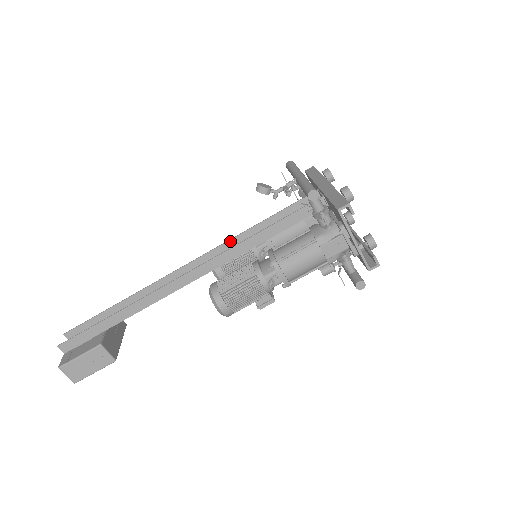
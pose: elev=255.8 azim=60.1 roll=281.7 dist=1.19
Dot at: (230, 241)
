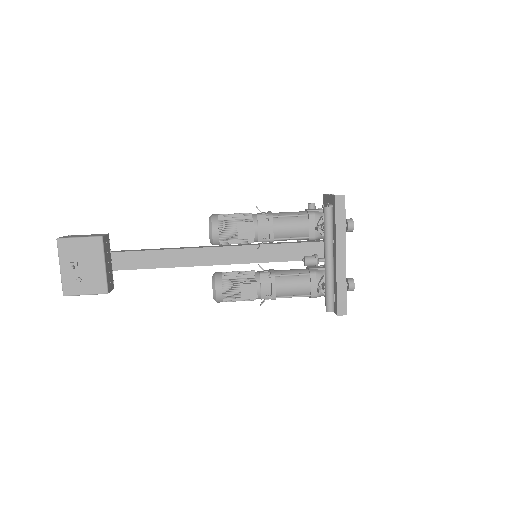
Dot at: occluded
